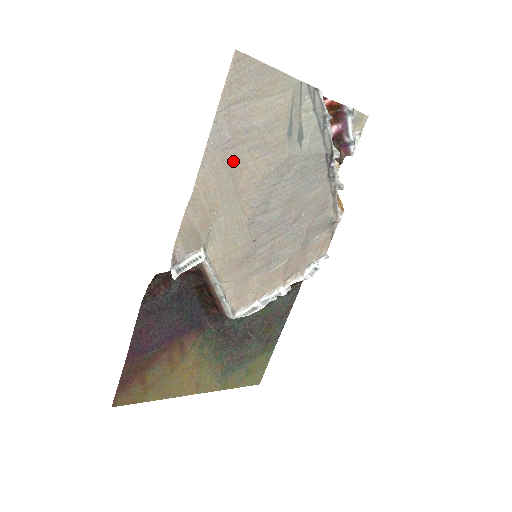
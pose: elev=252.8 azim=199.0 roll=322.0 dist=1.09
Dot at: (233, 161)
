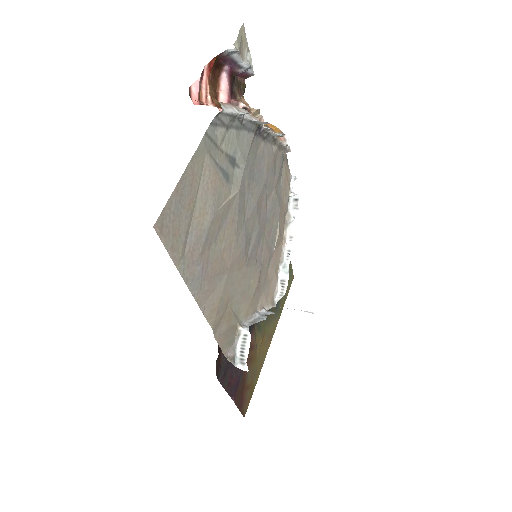
Dot at: (214, 268)
